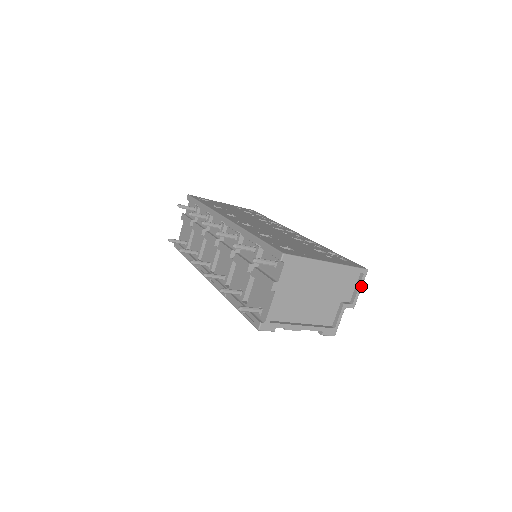
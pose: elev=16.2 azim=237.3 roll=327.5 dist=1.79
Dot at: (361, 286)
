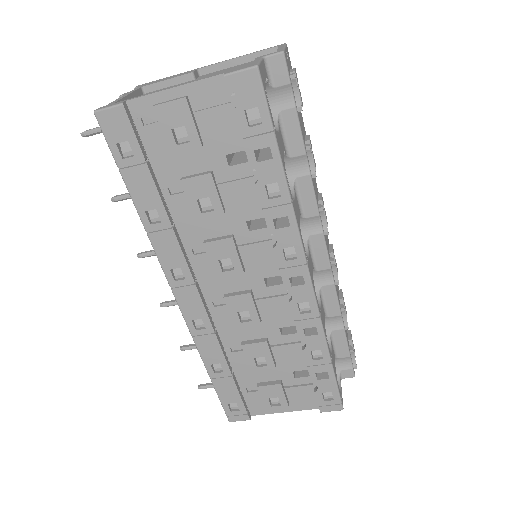
Dot at: (282, 47)
